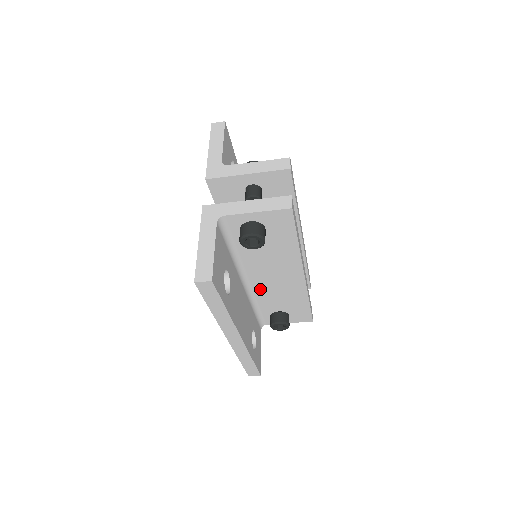
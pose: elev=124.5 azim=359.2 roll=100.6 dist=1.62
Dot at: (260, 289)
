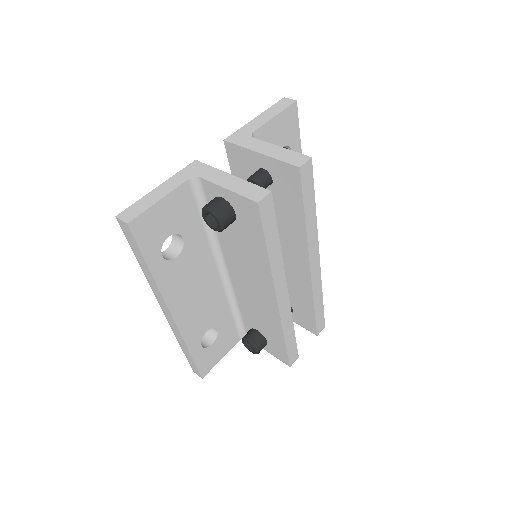
Dot at: (239, 291)
